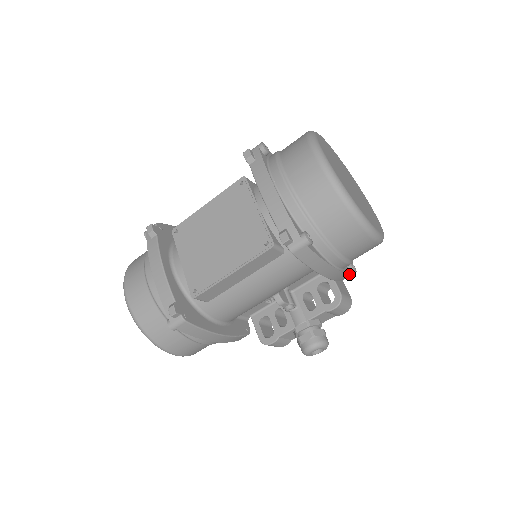
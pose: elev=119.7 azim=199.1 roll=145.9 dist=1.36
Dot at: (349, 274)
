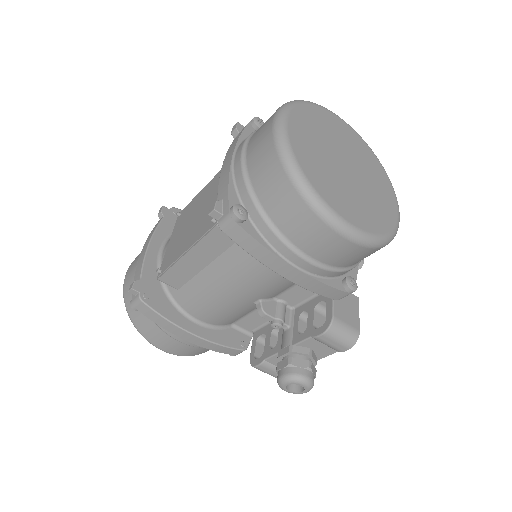
Dot at: (336, 289)
